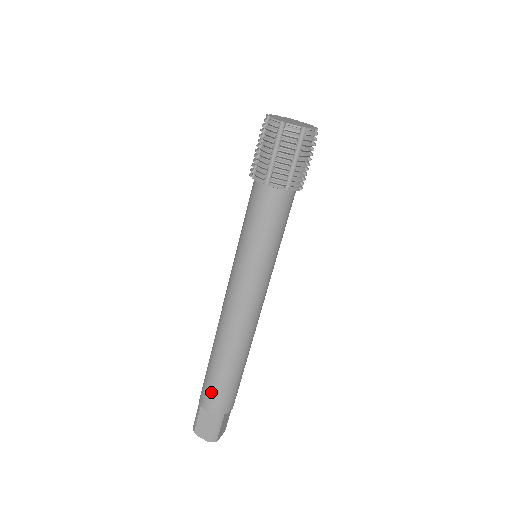
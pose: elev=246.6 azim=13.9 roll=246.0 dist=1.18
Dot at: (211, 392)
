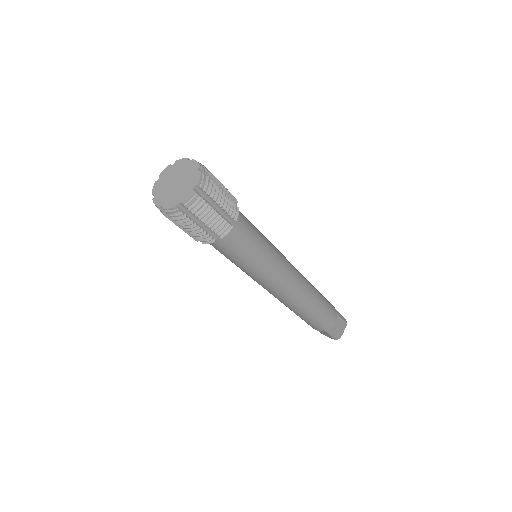
Dot at: (307, 323)
